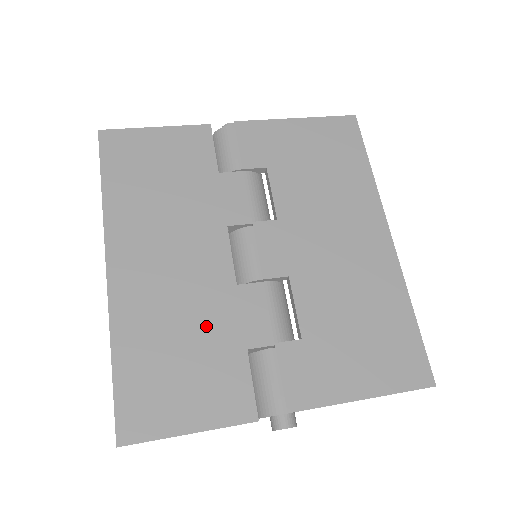
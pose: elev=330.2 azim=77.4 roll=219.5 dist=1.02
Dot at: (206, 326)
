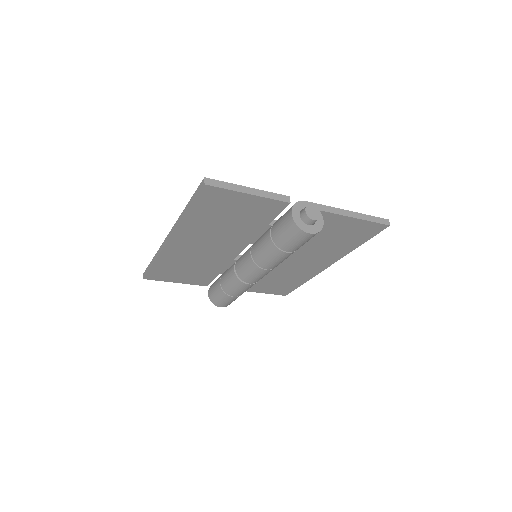
Dot at: occluded
